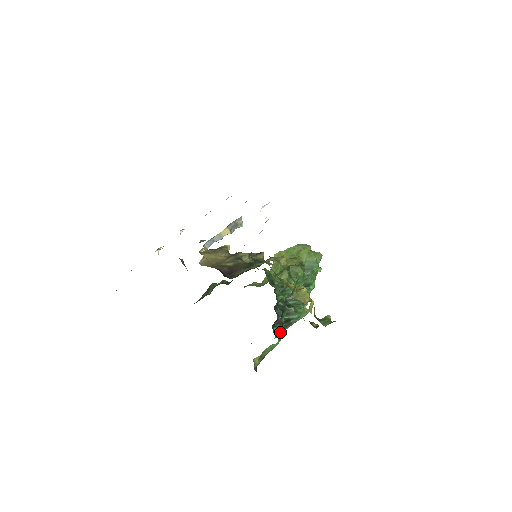
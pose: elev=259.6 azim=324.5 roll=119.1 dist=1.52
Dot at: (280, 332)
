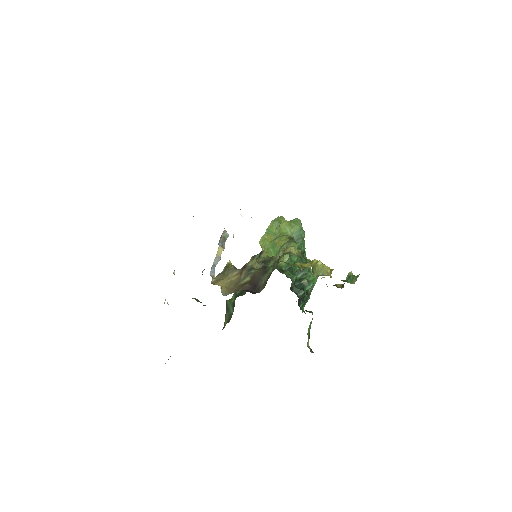
Dot at: occluded
